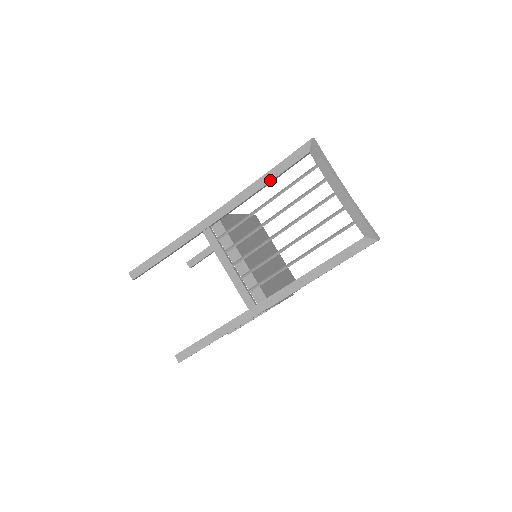
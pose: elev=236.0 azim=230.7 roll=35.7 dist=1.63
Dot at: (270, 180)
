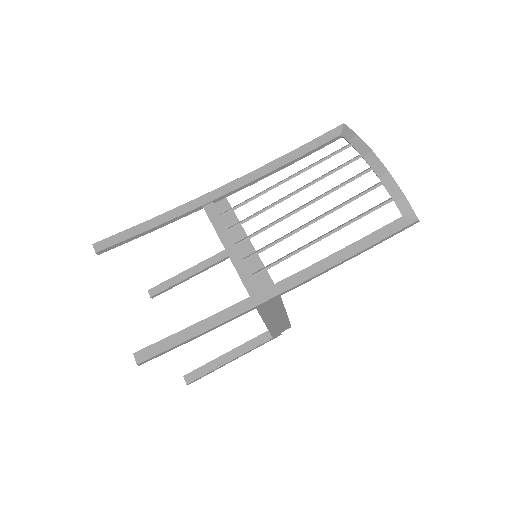
Dot at: (294, 158)
